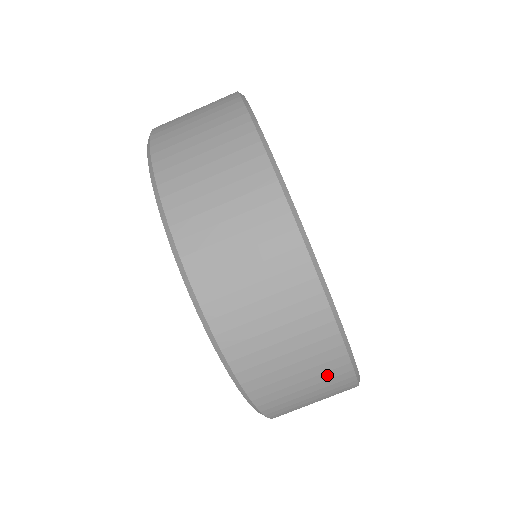
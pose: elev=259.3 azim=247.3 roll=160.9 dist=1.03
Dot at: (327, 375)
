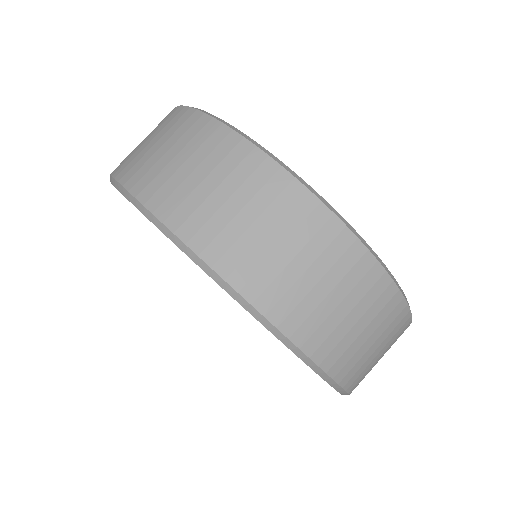
Dot at: (280, 205)
